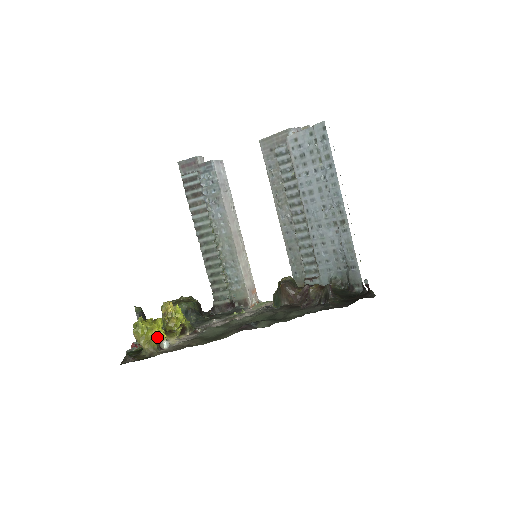
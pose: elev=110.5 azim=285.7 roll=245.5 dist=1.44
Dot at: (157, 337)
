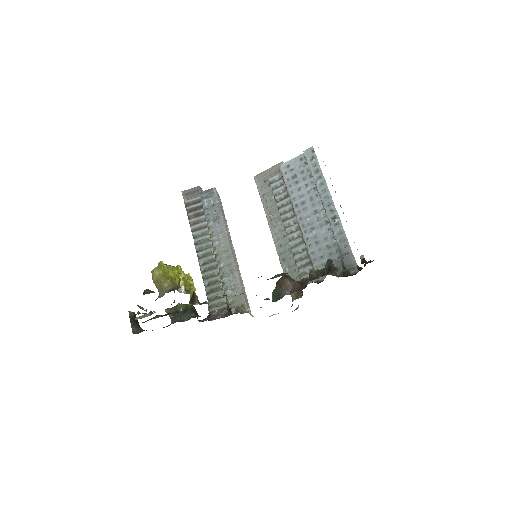
Dot at: (177, 278)
